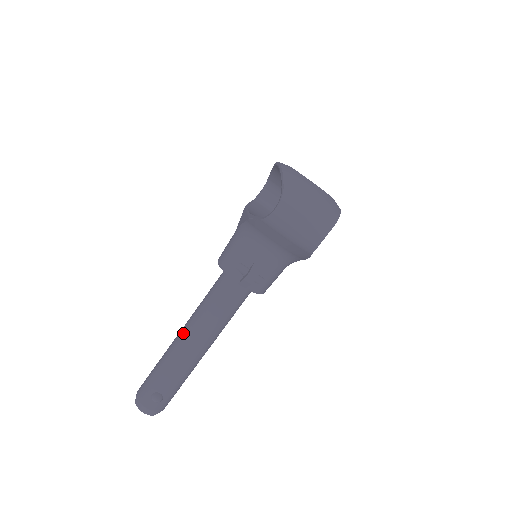
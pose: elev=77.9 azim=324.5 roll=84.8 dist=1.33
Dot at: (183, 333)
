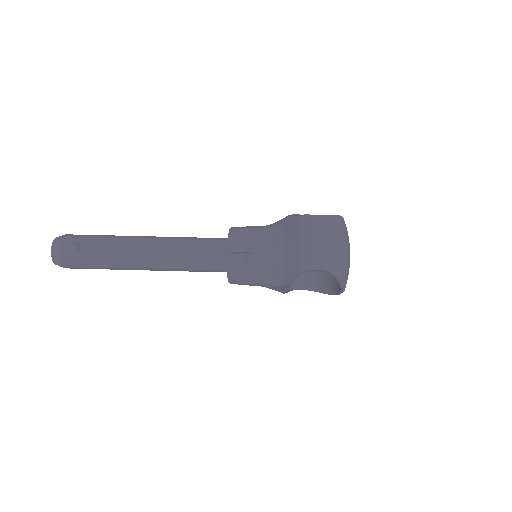
Dot at: (151, 236)
